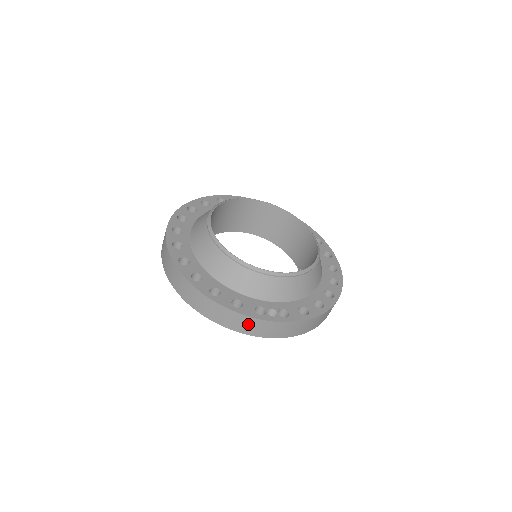
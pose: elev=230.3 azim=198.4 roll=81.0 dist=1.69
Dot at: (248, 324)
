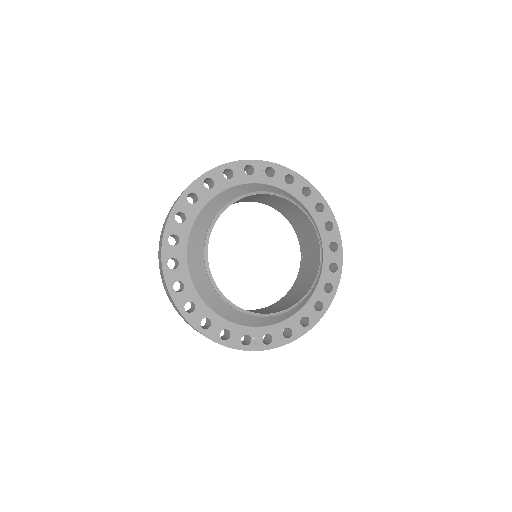
Dot at: occluded
